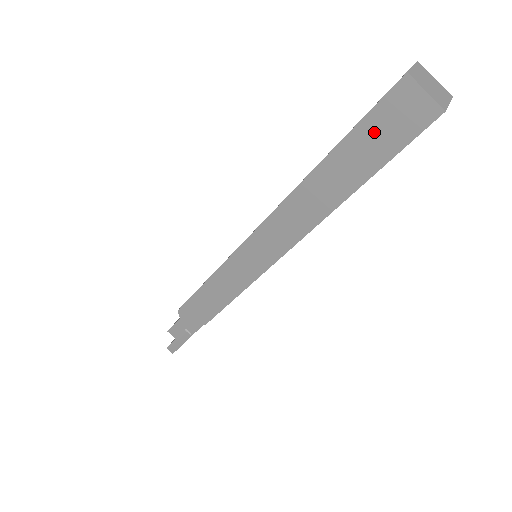
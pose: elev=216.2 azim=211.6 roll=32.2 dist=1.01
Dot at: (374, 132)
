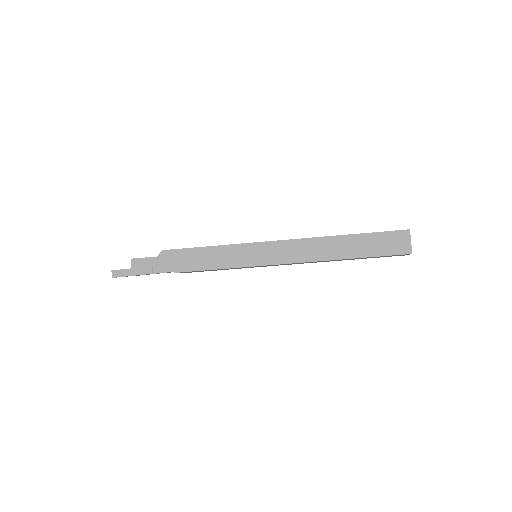
Dot at: (381, 240)
